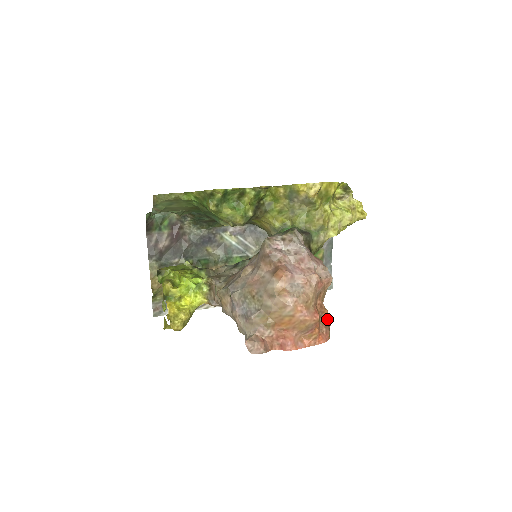
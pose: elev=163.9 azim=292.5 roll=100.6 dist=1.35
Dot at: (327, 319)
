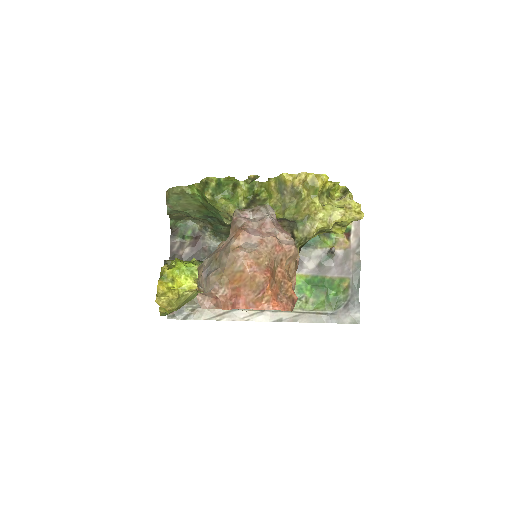
Dot at: (291, 292)
